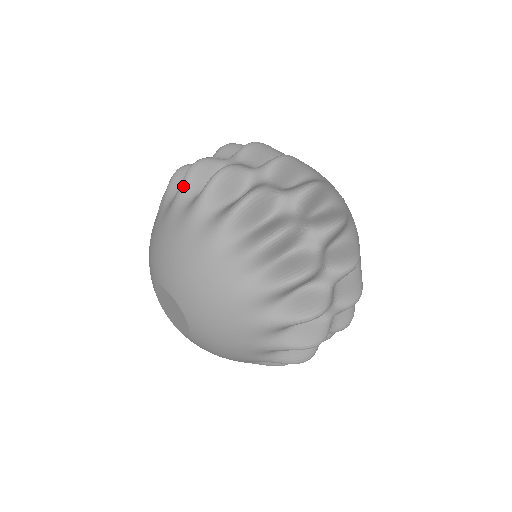
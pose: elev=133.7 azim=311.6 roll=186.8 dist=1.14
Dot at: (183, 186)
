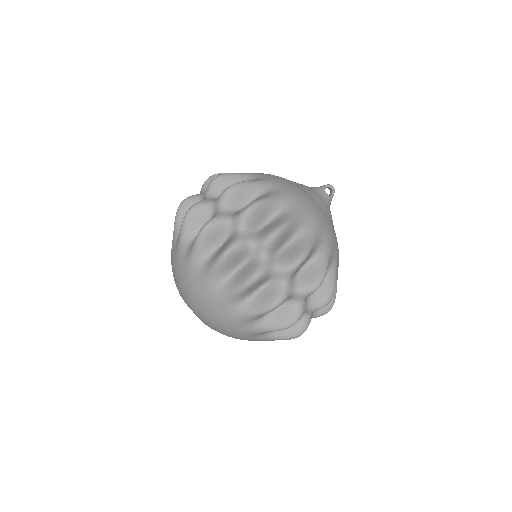
Dot at: (216, 270)
